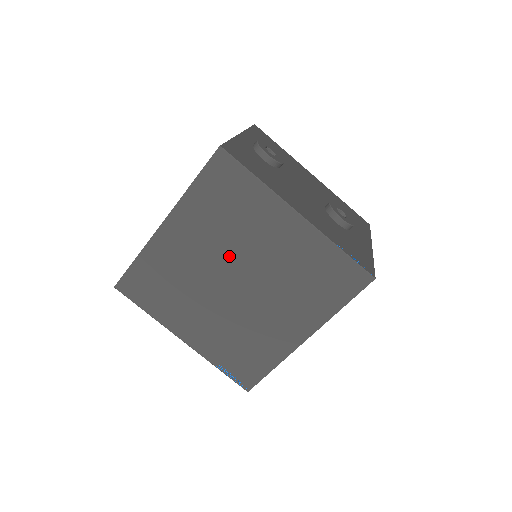
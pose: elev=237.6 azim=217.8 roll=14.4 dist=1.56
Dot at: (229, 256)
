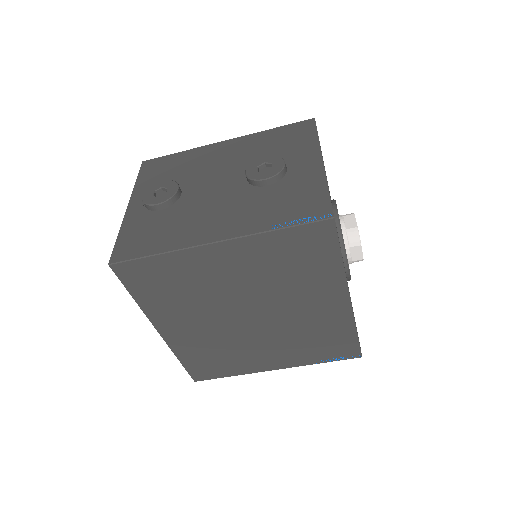
Dot at: (220, 308)
